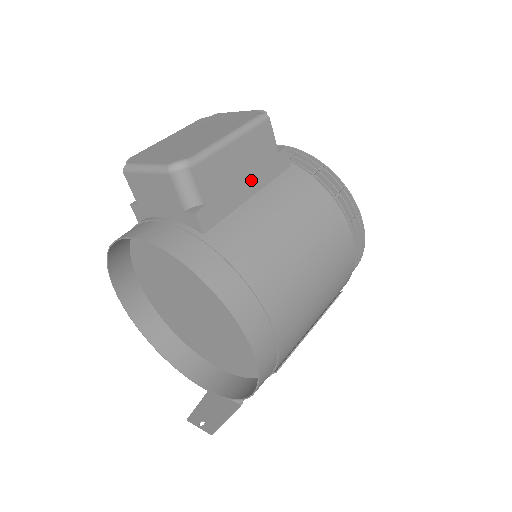
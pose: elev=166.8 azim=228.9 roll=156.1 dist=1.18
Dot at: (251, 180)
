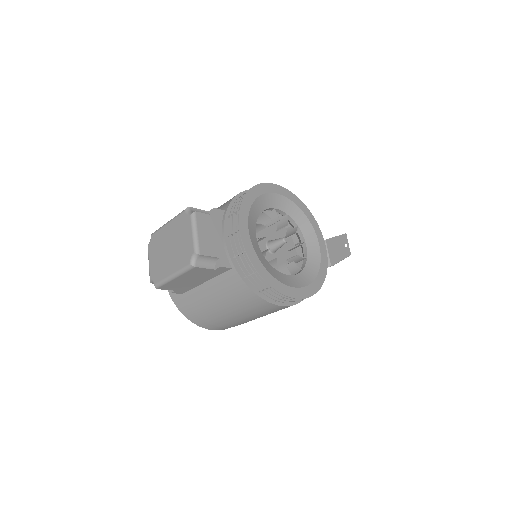
Dot at: (200, 280)
